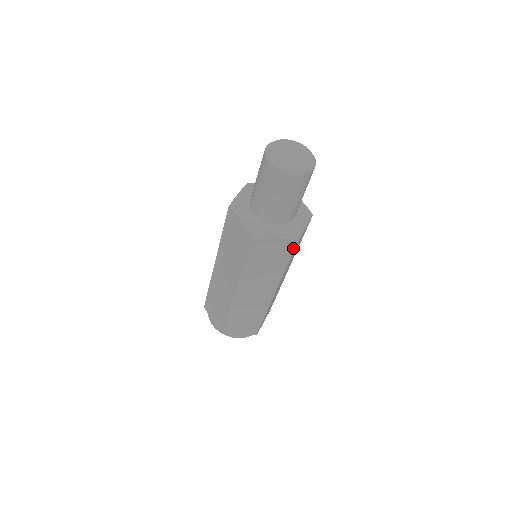
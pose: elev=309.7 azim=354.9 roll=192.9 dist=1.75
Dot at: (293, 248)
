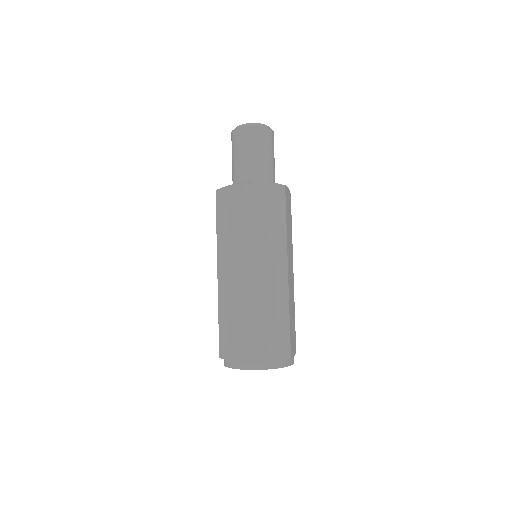
Dot at: (244, 195)
